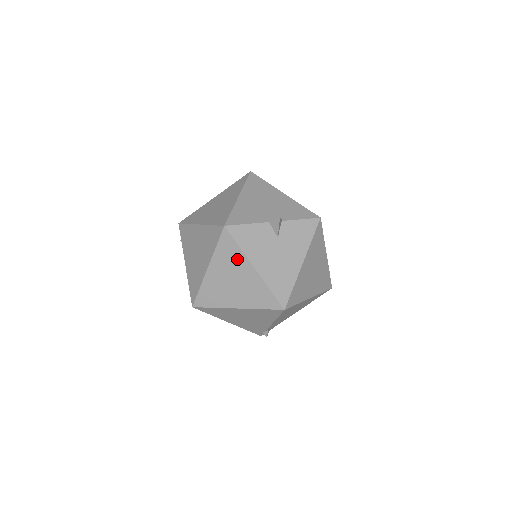
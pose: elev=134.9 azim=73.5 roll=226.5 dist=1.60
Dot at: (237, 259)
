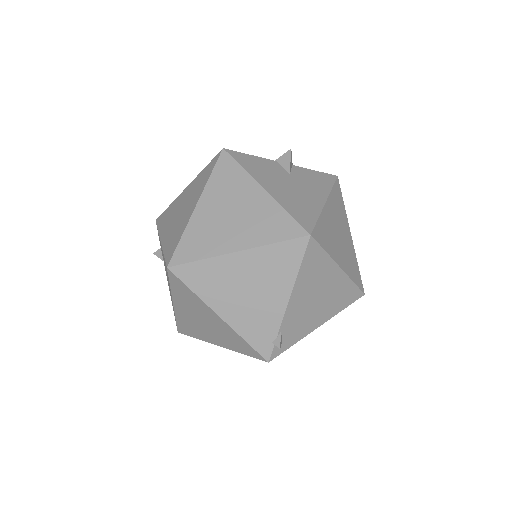
Dot at: (239, 183)
